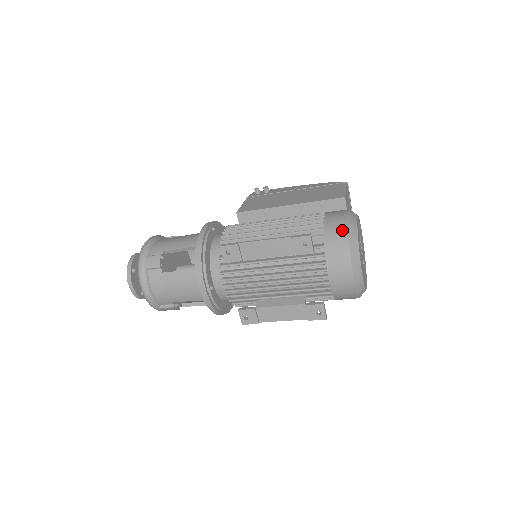
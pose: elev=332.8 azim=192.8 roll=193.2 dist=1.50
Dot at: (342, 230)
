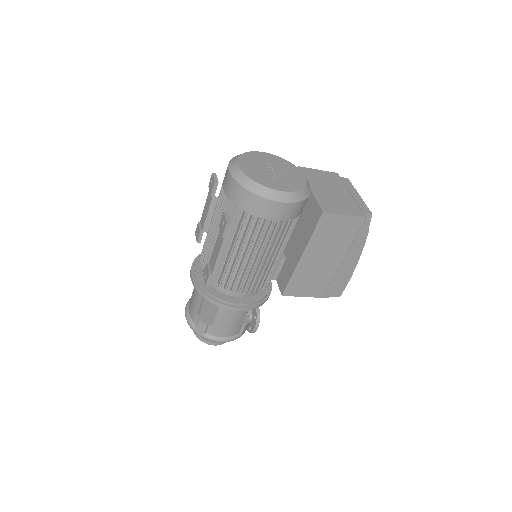
Dot at: occluded
